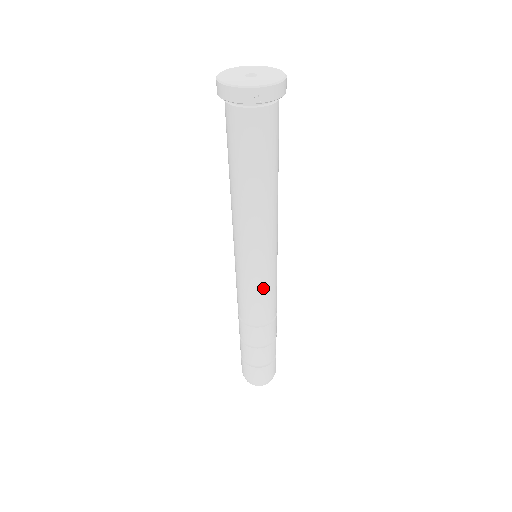
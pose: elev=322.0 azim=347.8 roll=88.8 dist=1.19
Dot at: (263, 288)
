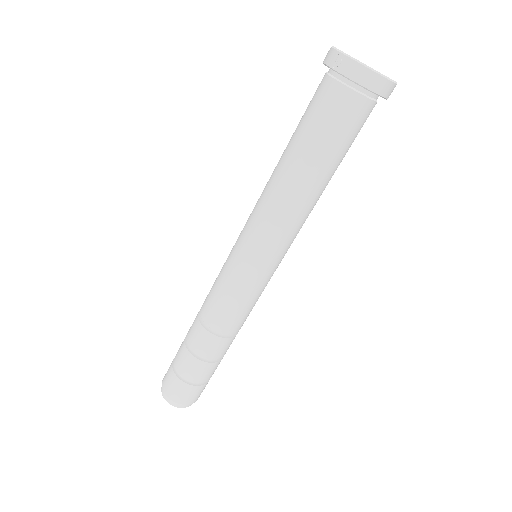
Dot at: (227, 280)
